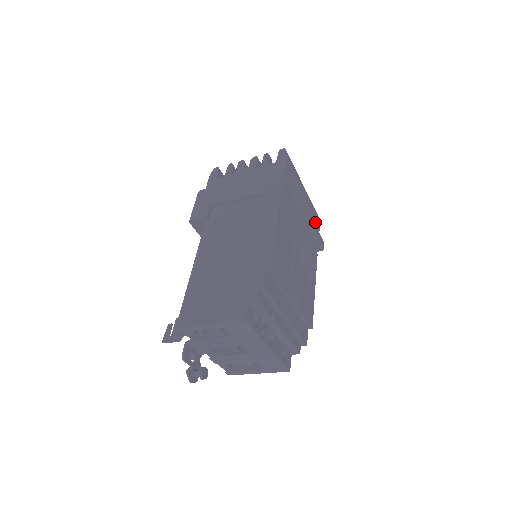
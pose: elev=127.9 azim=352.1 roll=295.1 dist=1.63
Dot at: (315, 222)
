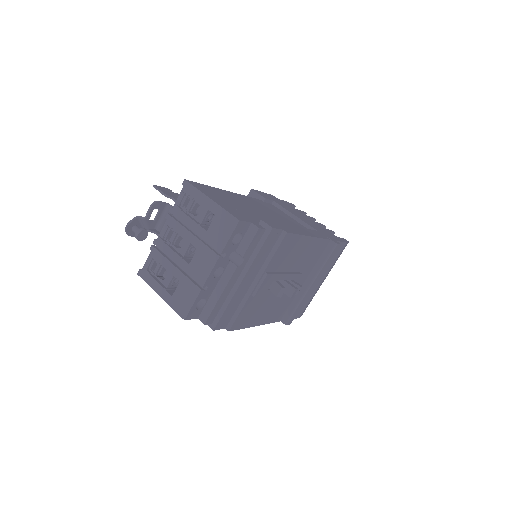
Dot at: (301, 308)
